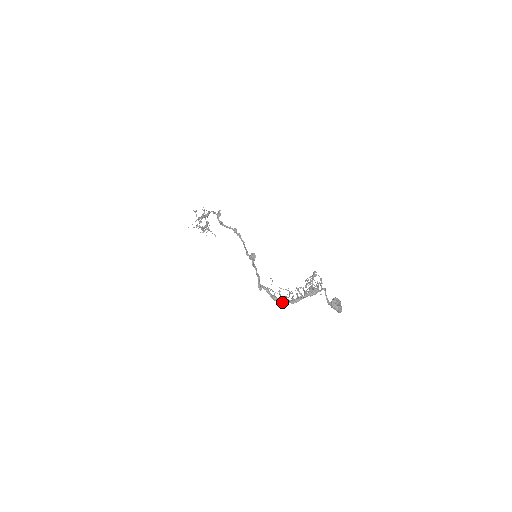
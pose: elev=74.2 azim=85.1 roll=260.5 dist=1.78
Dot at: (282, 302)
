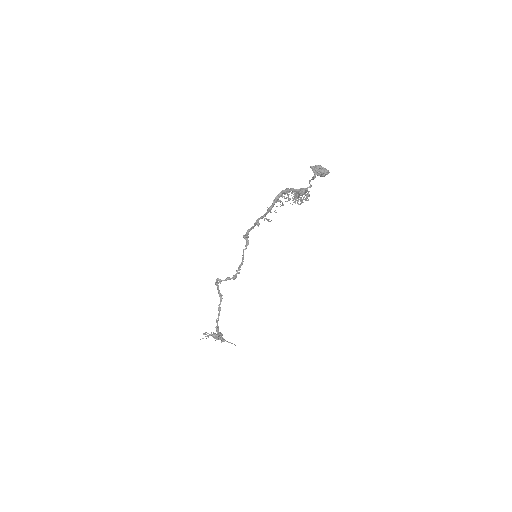
Dot at: (275, 198)
